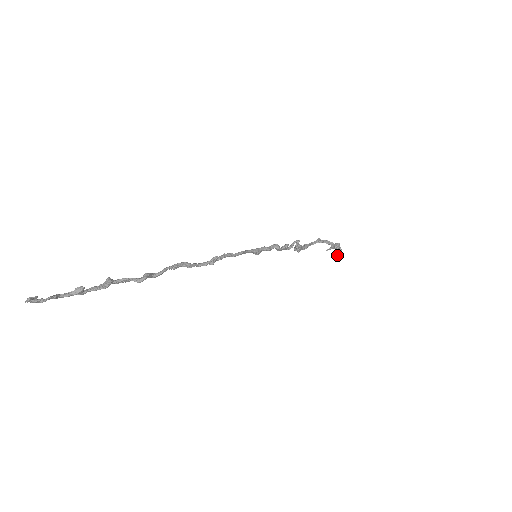
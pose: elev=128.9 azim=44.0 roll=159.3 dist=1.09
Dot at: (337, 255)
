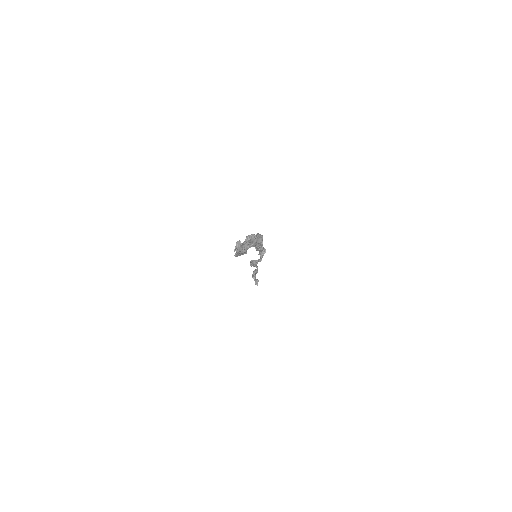
Dot at: occluded
